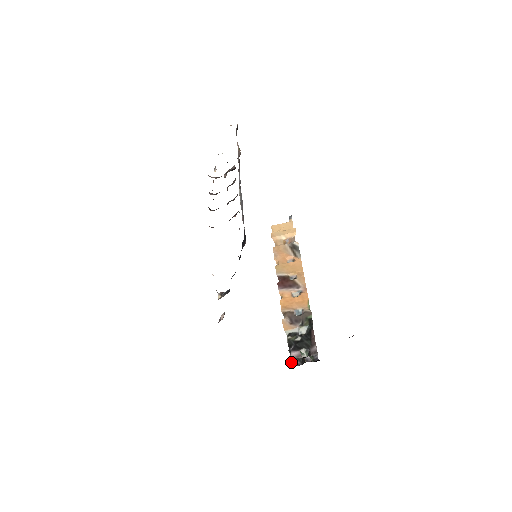
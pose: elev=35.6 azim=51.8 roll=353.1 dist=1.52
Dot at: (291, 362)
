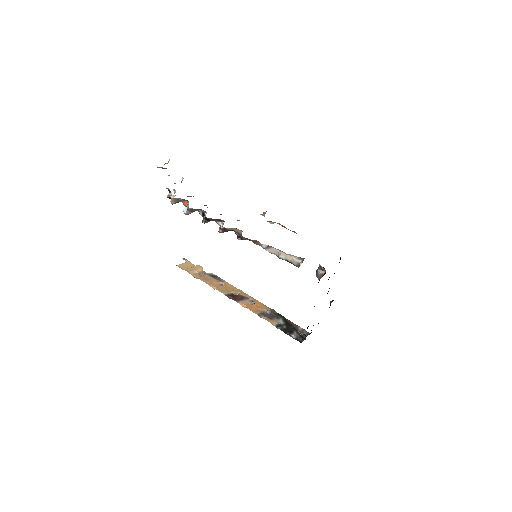
Dot at: (298, 340)
